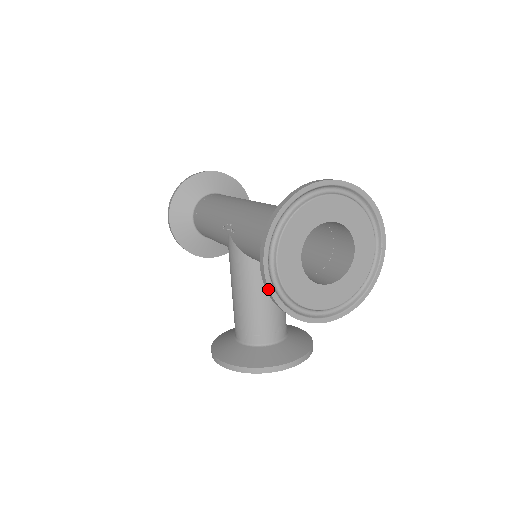
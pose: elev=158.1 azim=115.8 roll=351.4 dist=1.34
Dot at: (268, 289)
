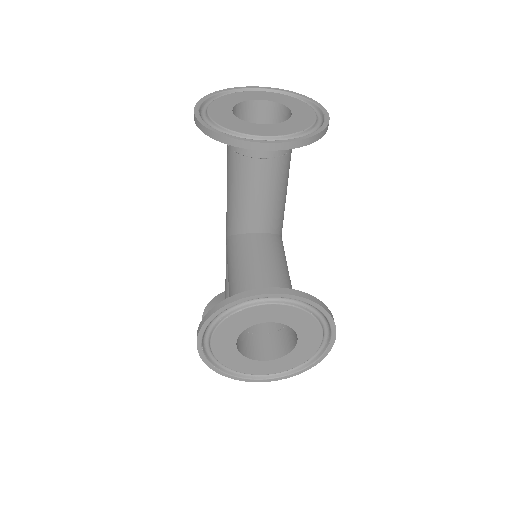
Dot at: (197, 121)
